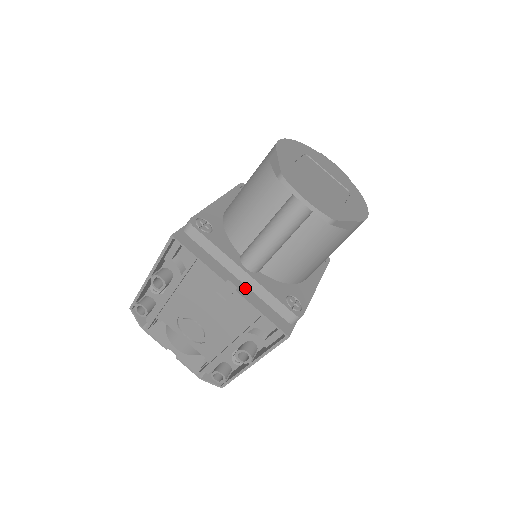
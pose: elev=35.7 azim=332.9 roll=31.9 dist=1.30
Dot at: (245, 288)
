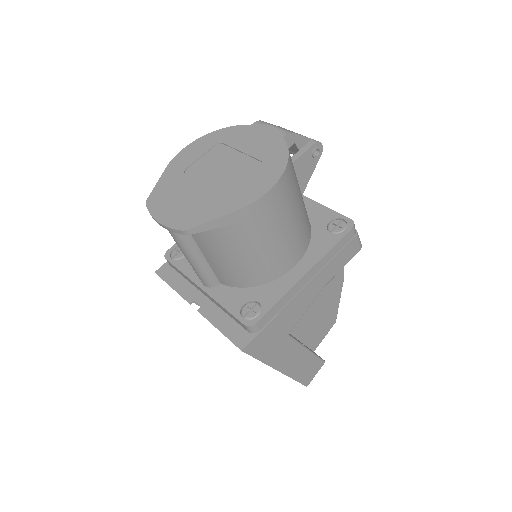
Dot at: (210, 304)
